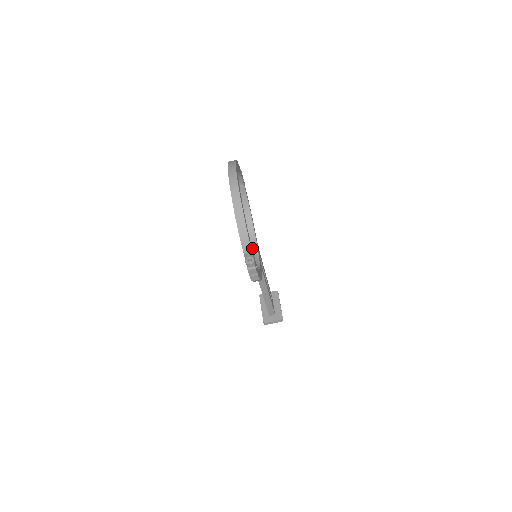
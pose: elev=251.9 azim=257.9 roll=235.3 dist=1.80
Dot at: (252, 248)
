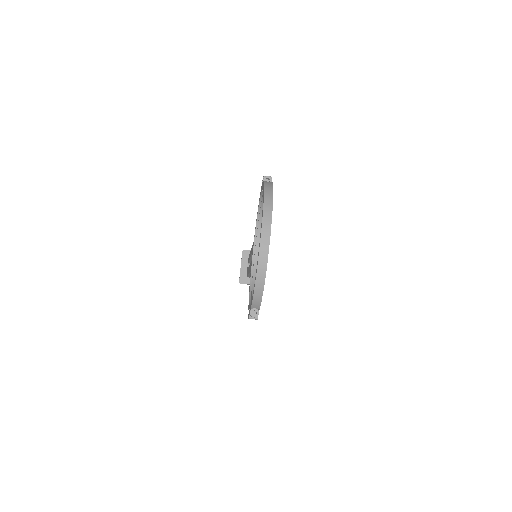
Dot at: (255, 249)
